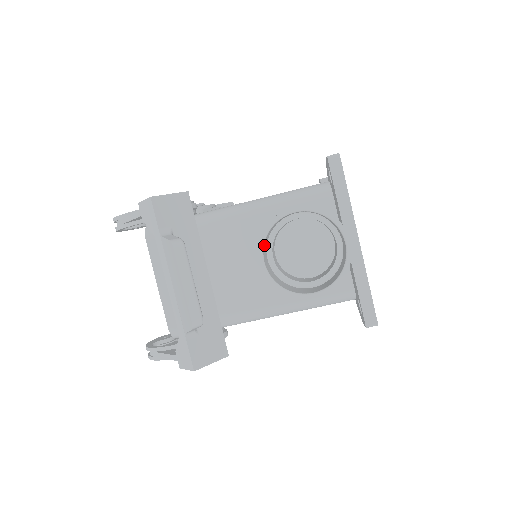
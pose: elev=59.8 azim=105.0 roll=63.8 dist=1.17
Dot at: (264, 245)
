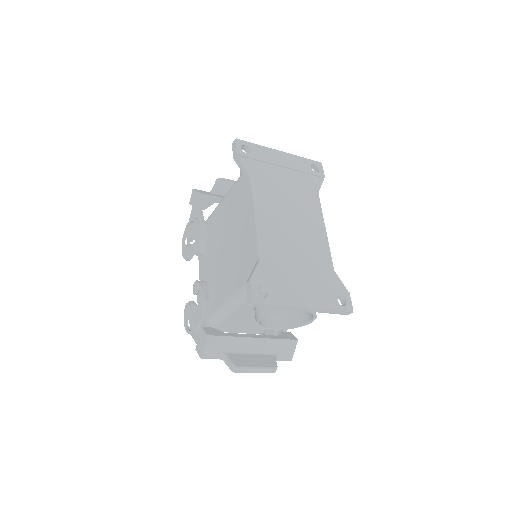
Dot at: (264, 324)
